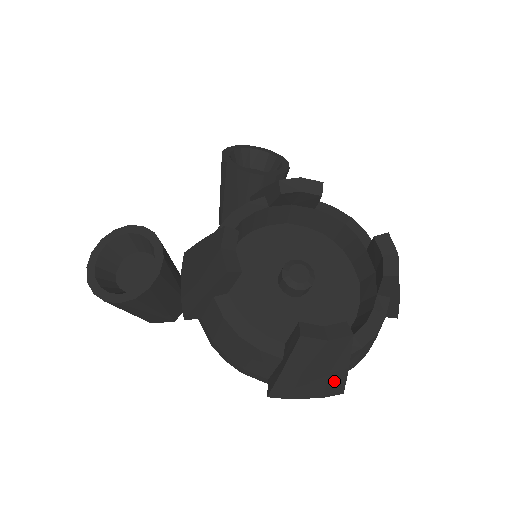
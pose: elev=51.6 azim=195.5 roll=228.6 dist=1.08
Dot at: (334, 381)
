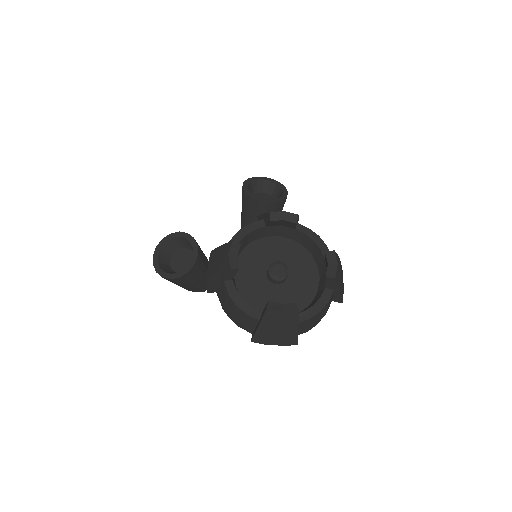
Dot at: (290, 336)
